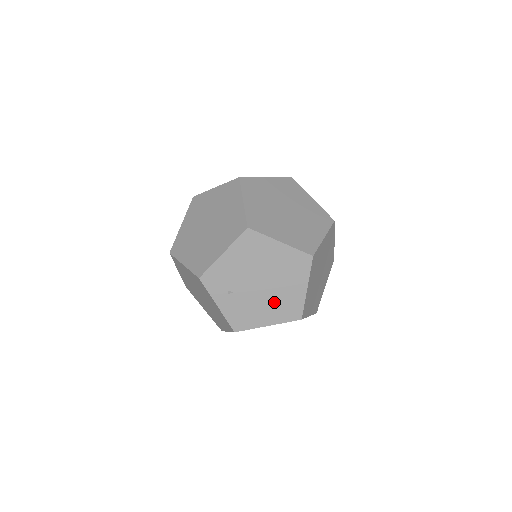
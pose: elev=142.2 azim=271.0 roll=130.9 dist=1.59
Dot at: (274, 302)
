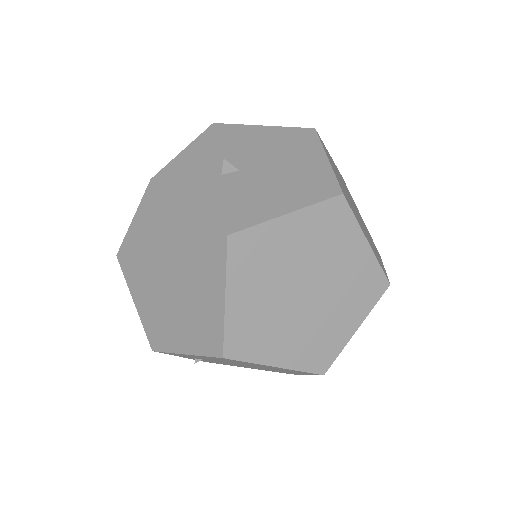
Dot at: (259, 368)
